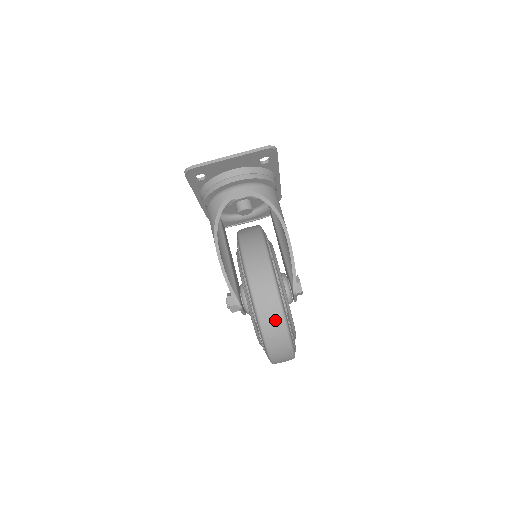
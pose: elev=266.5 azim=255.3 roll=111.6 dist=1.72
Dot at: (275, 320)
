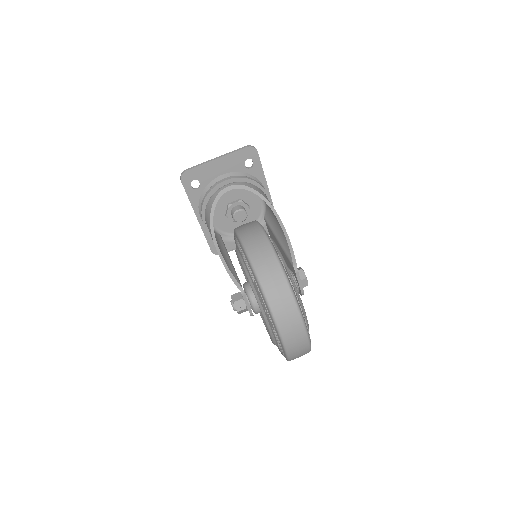
Dot at: (272, 269)
